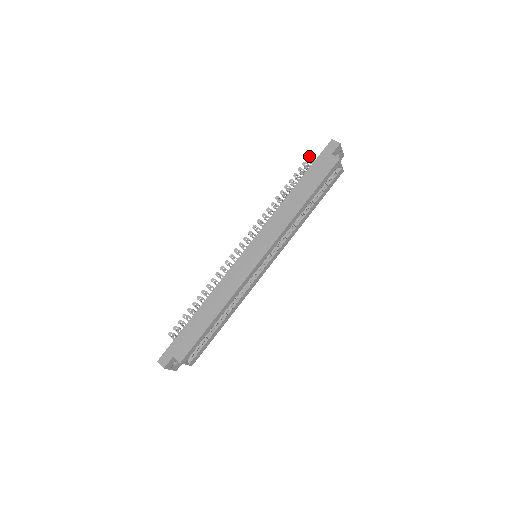
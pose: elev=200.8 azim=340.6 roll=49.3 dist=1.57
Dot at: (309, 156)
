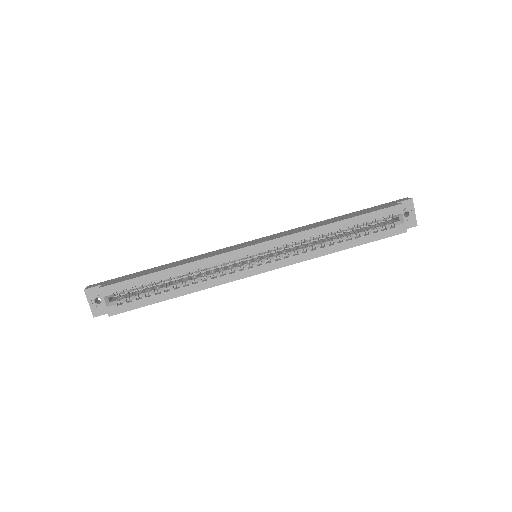
Dot at: occluded
